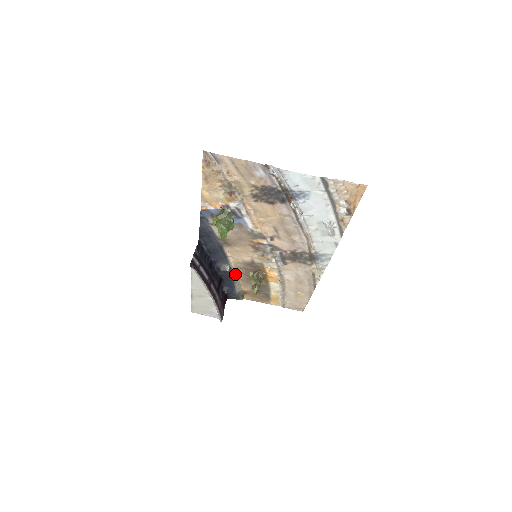
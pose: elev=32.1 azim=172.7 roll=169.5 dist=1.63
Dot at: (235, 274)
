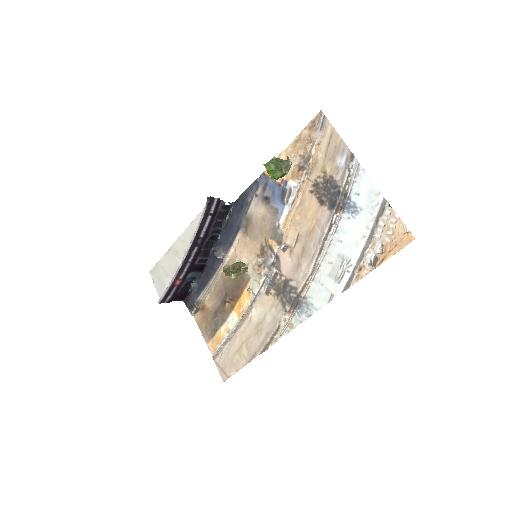
Dot at: (218, 273)
